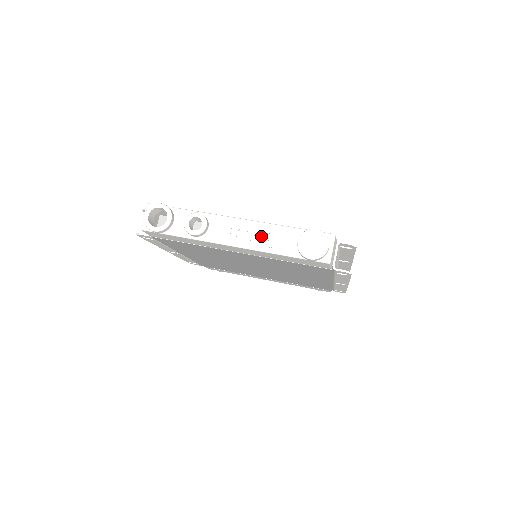
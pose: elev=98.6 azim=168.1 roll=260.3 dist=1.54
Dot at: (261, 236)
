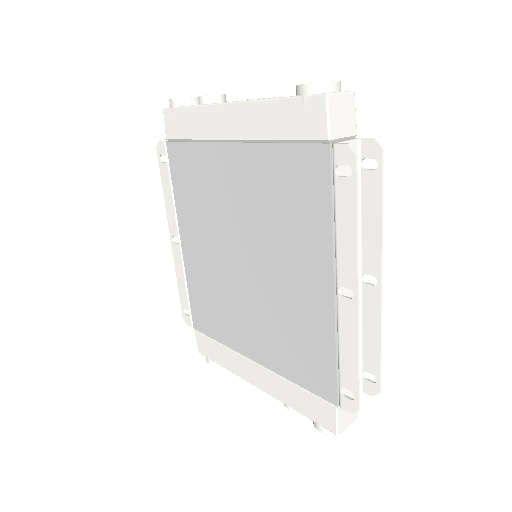
Dot at: occluded
